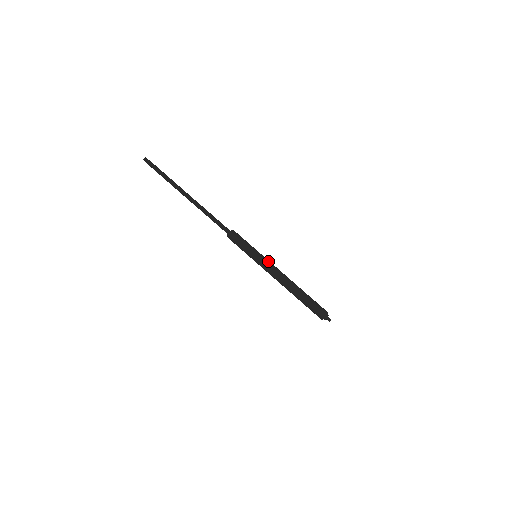
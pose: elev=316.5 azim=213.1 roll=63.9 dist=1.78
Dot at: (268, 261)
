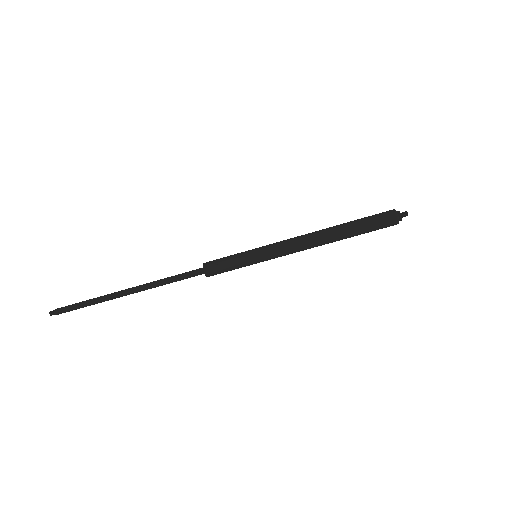
Dot at: (273, 244)
